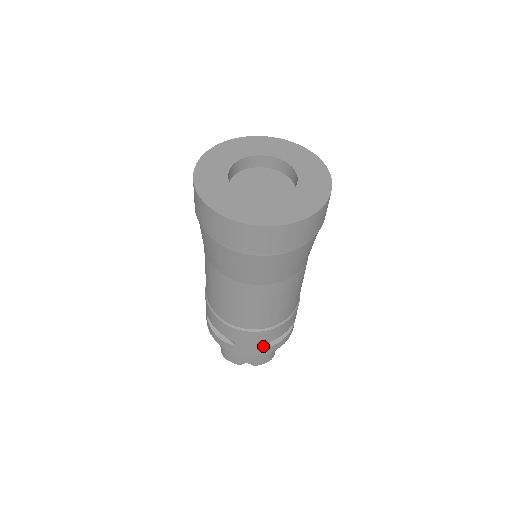
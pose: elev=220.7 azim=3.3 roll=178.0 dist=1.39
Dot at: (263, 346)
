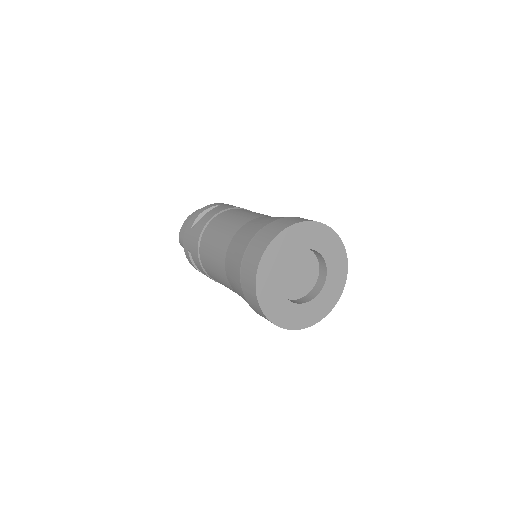
Dot at: occluded
